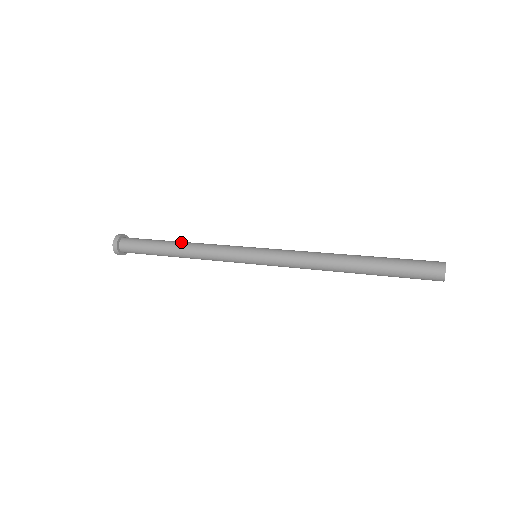
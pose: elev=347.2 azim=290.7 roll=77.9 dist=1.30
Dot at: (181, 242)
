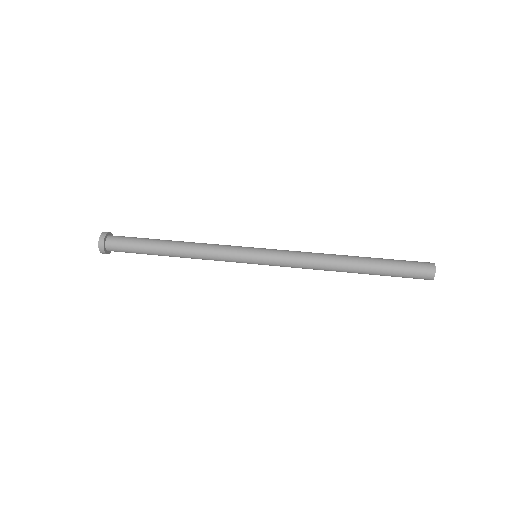
Dot at: occluded
